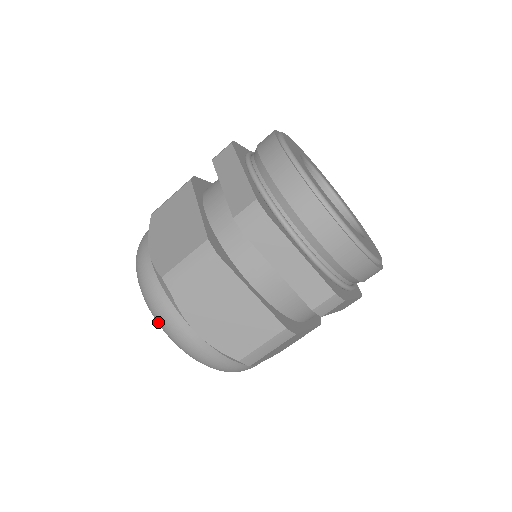
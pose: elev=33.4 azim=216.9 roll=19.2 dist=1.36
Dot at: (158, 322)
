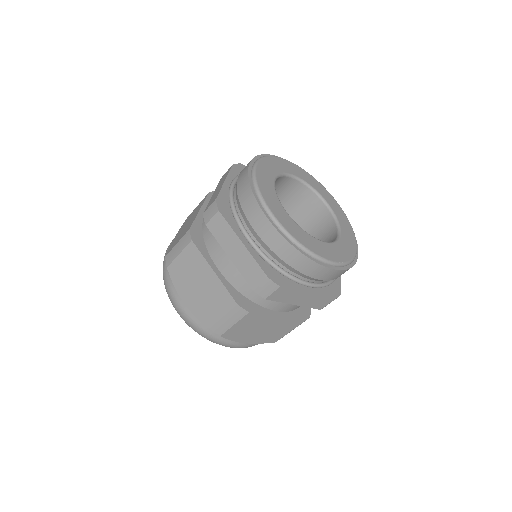
Dot at: occluded
